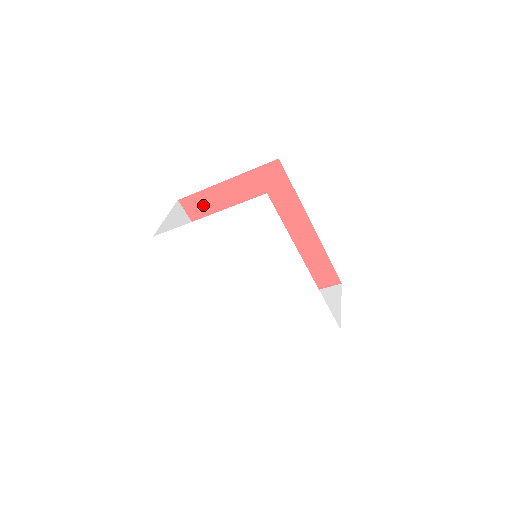
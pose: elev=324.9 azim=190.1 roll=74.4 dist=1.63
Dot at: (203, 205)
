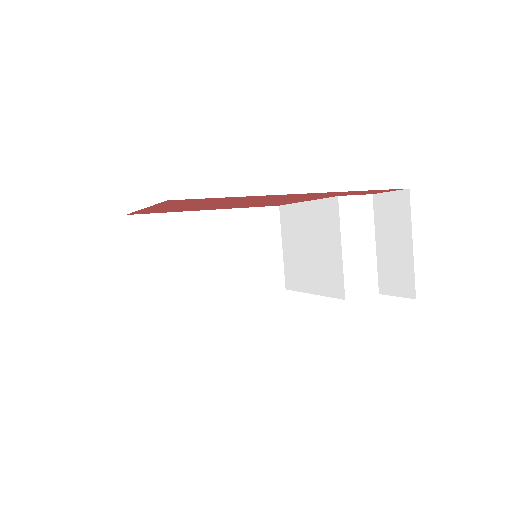
Dot at: (153, 211)
